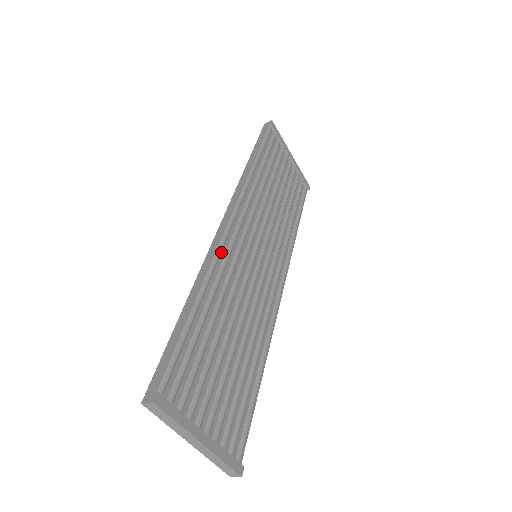
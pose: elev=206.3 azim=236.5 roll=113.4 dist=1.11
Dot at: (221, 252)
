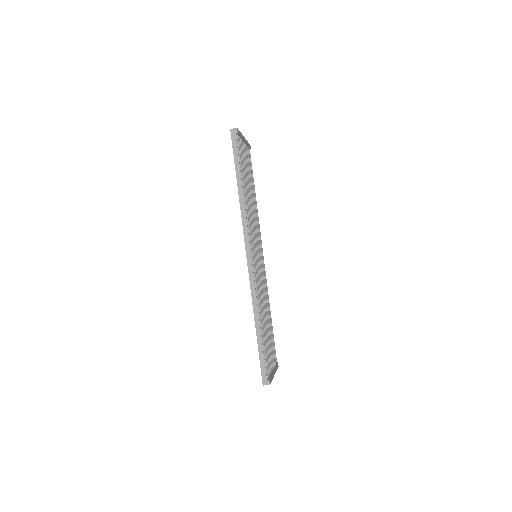
Dot at: (257, 286)
